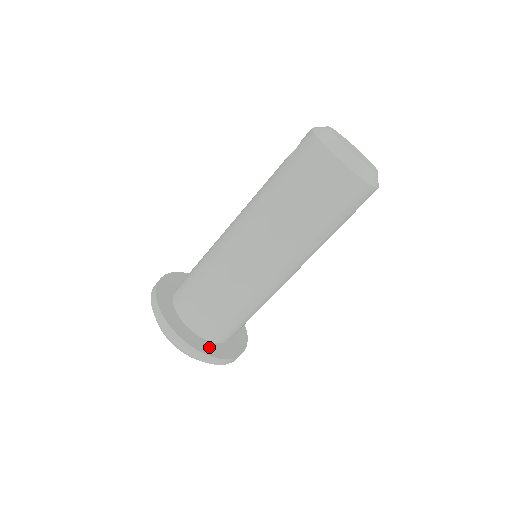
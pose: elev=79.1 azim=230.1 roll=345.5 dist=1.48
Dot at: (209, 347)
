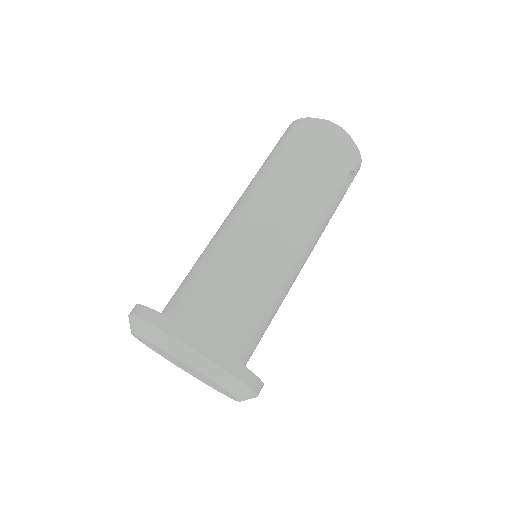
Dot at: occluded
